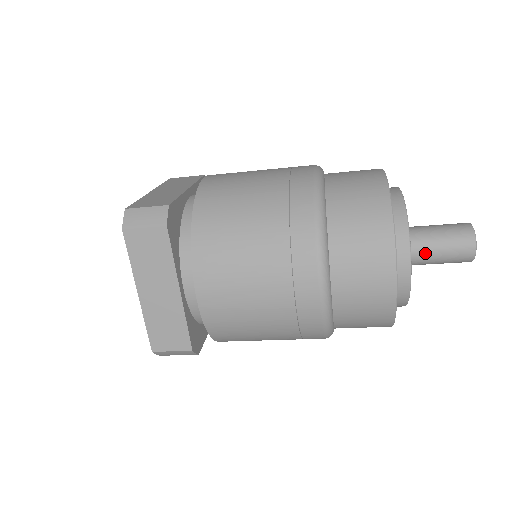
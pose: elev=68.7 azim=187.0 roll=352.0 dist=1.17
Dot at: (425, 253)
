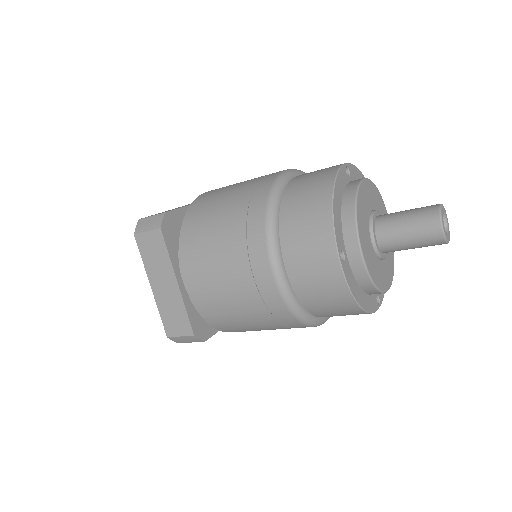
Dot at: (392, 237)
